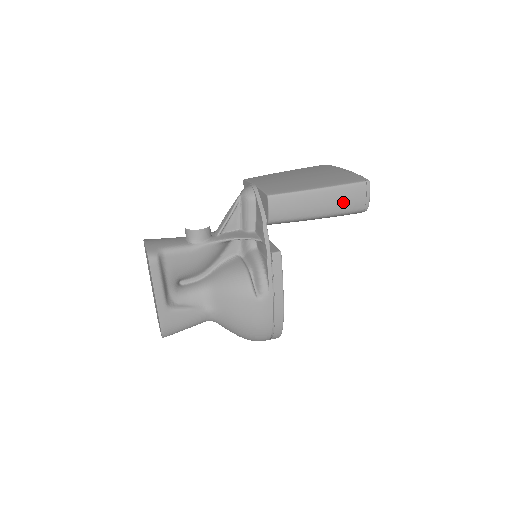
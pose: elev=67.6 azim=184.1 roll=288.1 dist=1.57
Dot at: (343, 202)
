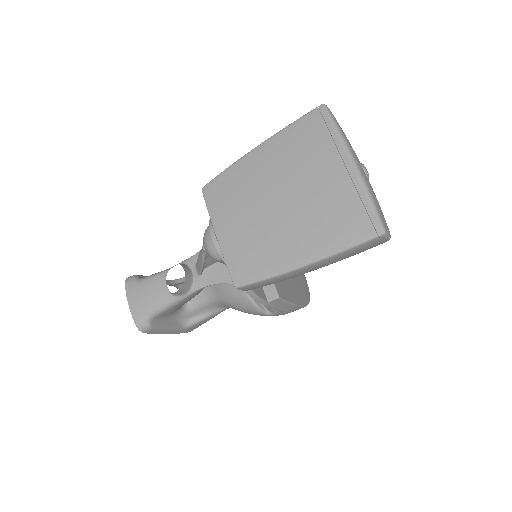
Dot at: (346, 257)
